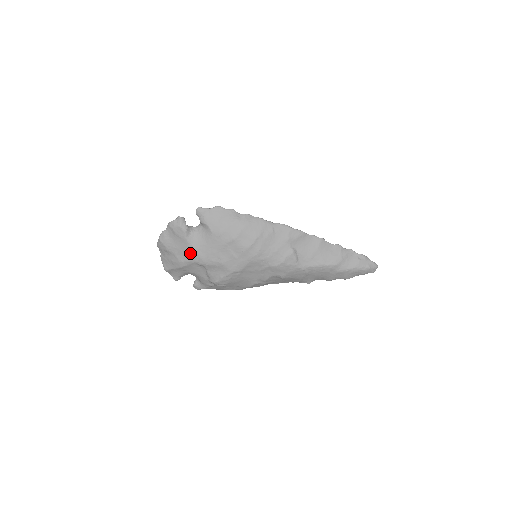
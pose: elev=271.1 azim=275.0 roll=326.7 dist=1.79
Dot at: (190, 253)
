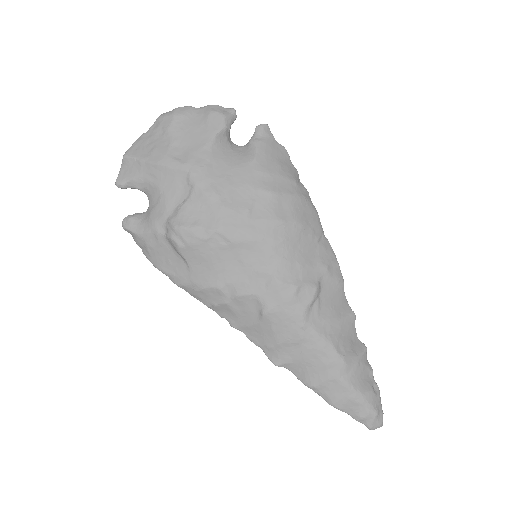
Dot at: (197, 156)
